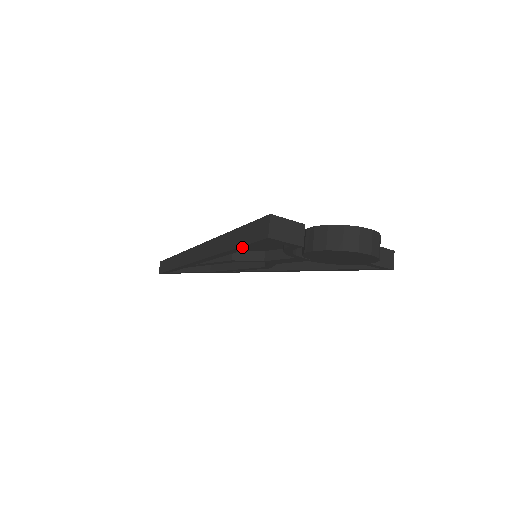
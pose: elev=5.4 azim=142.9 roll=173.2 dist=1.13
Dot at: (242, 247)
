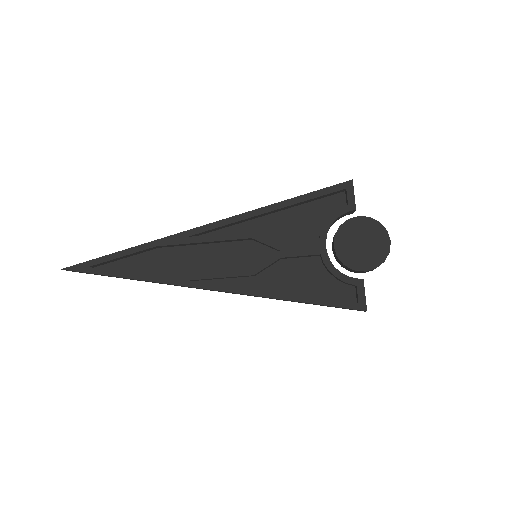
Dot at: (309, 195)
